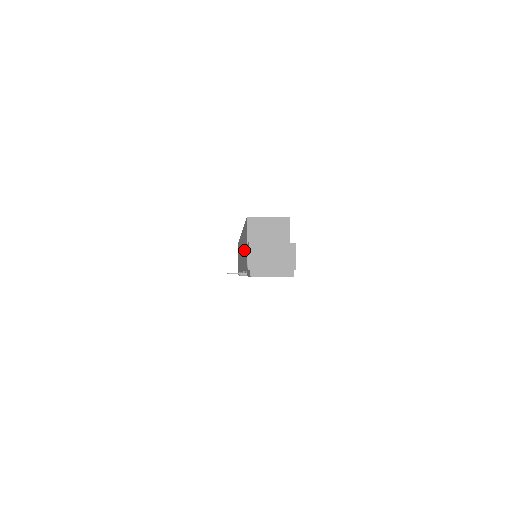
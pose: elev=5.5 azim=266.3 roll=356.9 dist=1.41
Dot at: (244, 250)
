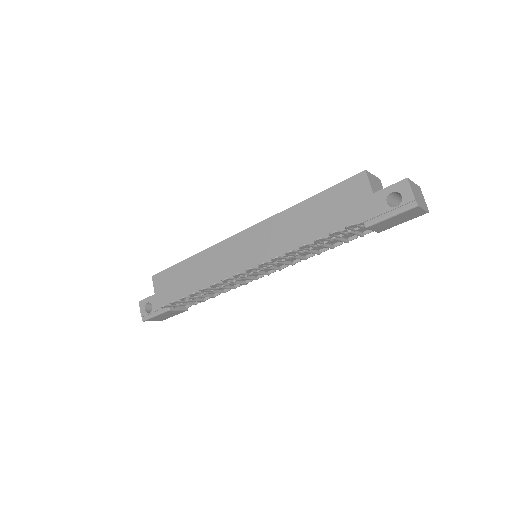
Dot at: (327, 216)
